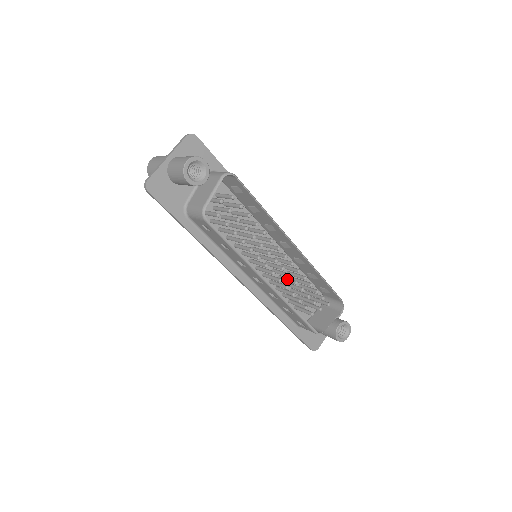
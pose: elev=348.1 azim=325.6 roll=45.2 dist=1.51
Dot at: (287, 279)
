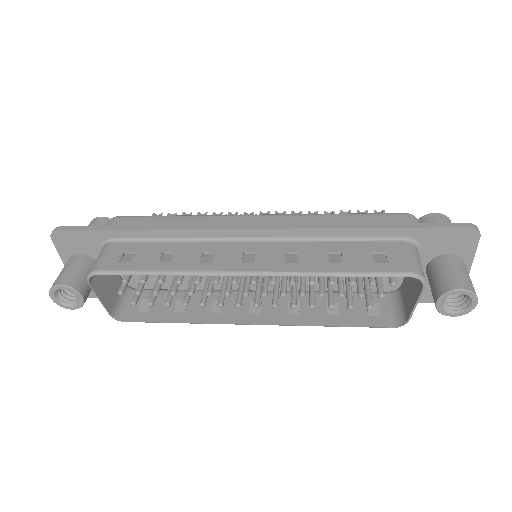
Dot at: occluded
